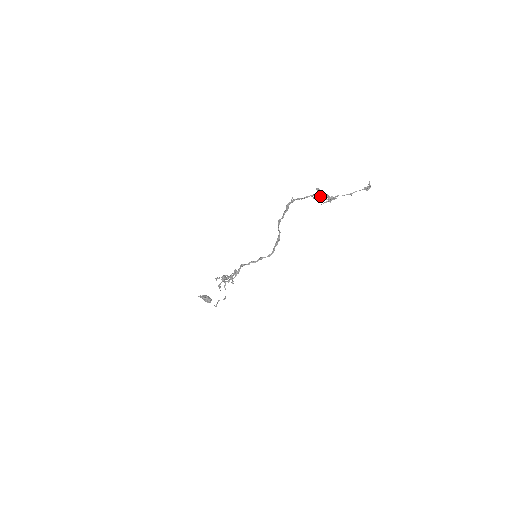
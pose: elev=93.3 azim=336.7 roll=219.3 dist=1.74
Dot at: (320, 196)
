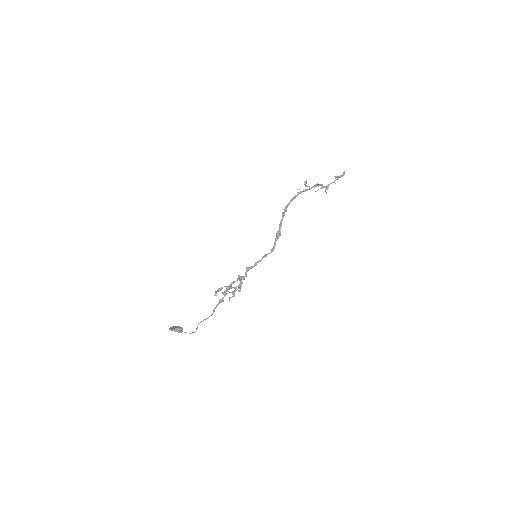
Dot at: occluded
